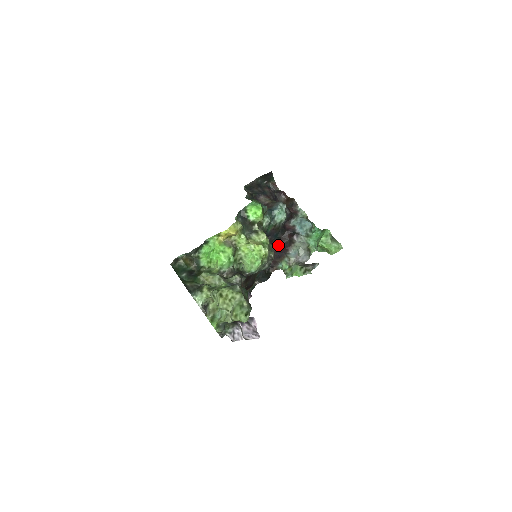
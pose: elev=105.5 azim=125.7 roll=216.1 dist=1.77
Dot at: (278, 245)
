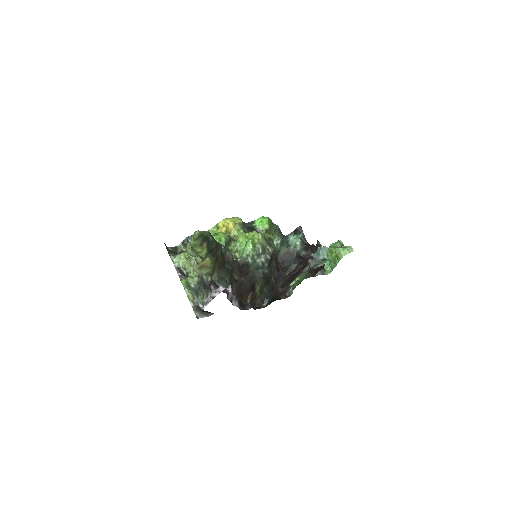
Dot at: (293, 273)
